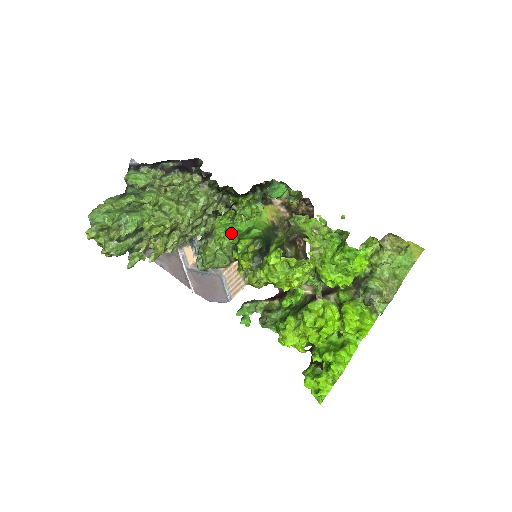
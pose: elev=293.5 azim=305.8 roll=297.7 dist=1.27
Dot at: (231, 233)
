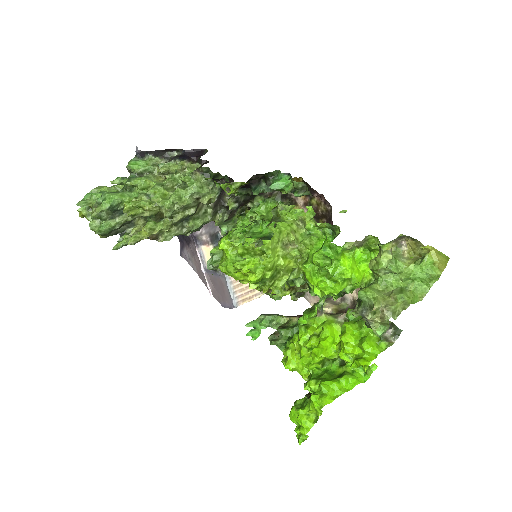
Dot at: (247, 233)
